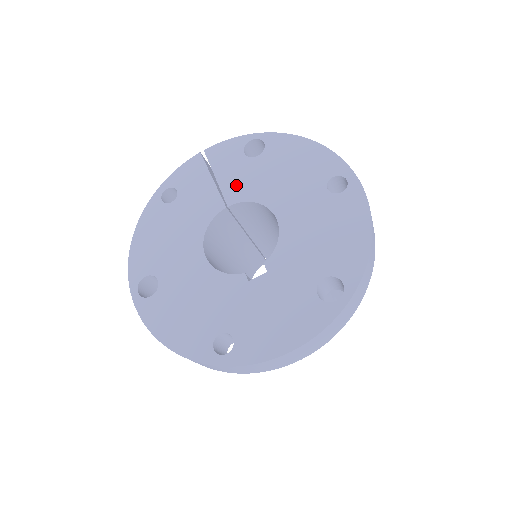
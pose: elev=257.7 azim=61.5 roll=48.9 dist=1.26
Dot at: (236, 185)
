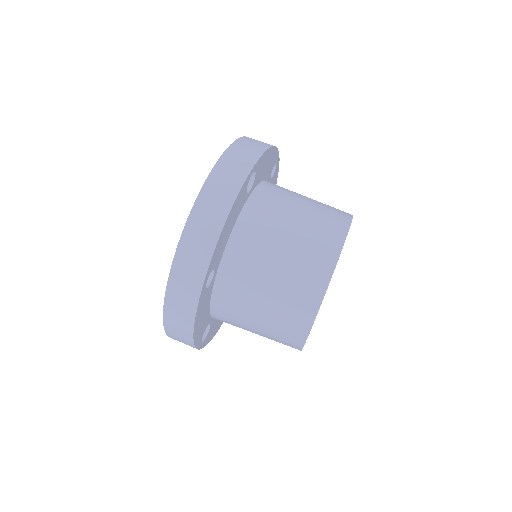
Dot at: occluded
